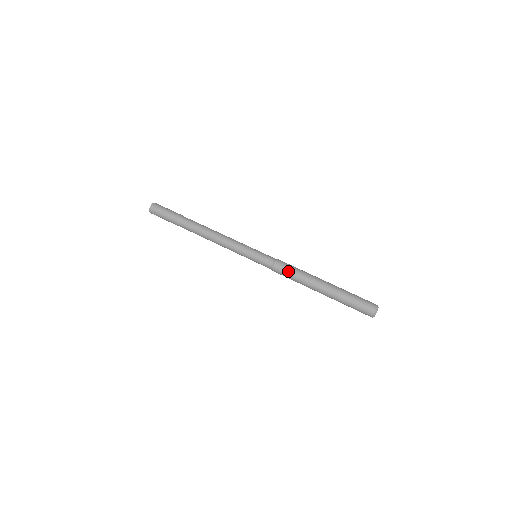
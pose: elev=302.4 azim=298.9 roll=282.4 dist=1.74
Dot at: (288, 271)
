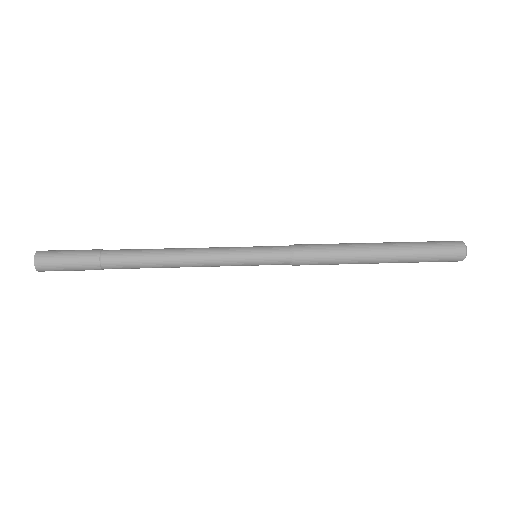
Dot at: (320, 256)
